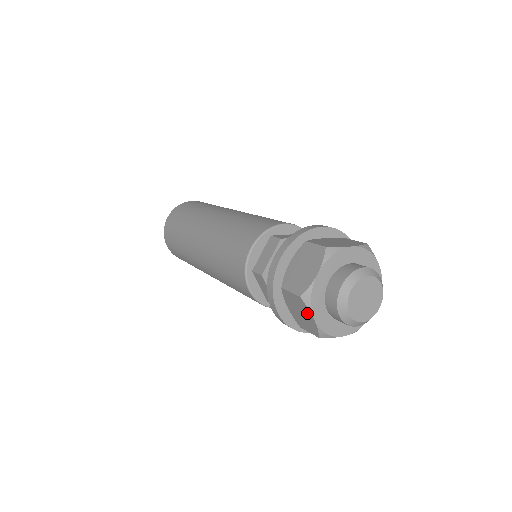
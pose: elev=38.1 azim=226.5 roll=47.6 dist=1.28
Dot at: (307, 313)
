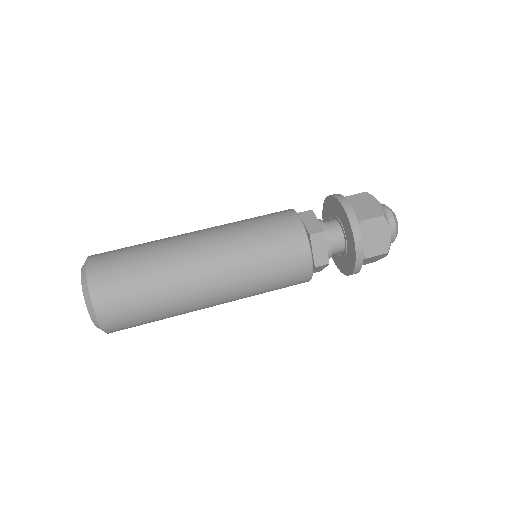
Dot at: (382, 257)
